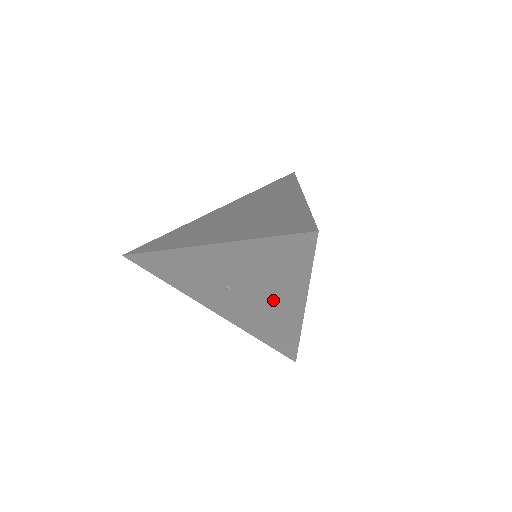
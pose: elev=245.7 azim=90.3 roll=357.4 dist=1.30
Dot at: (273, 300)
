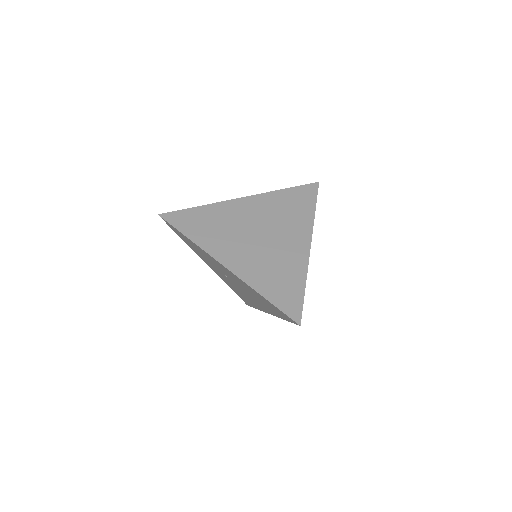
Dot at: (252, 299)
